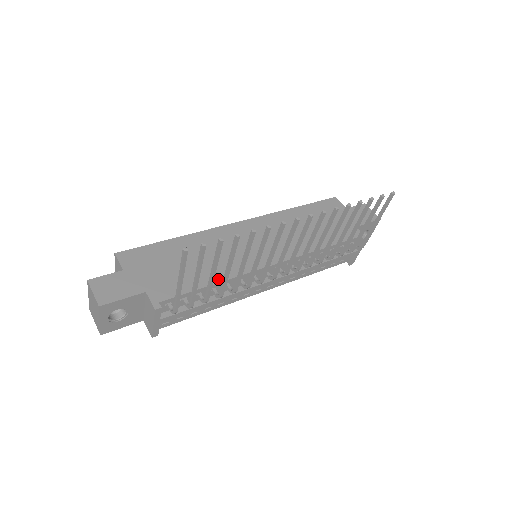
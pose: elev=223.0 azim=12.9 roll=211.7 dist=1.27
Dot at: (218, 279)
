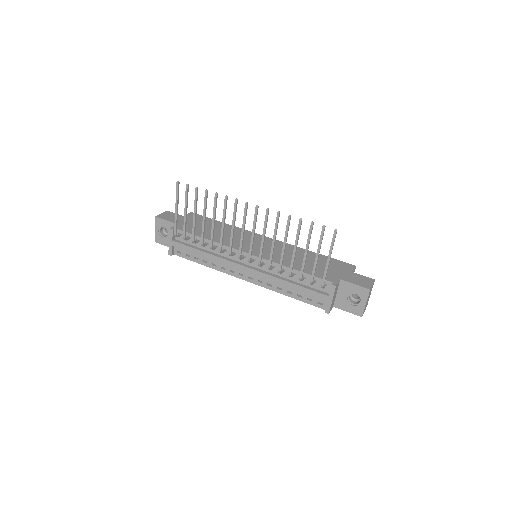
Dot at: occluded
